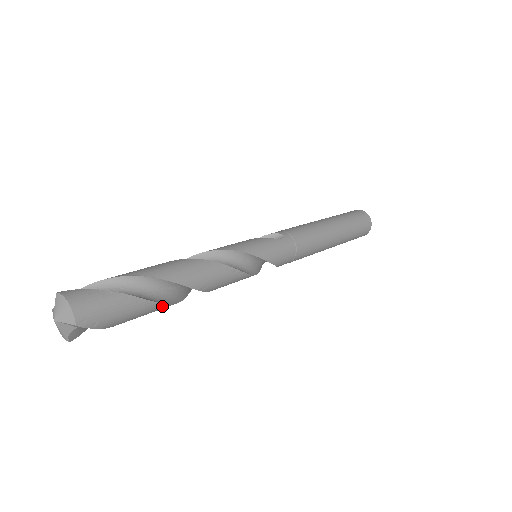
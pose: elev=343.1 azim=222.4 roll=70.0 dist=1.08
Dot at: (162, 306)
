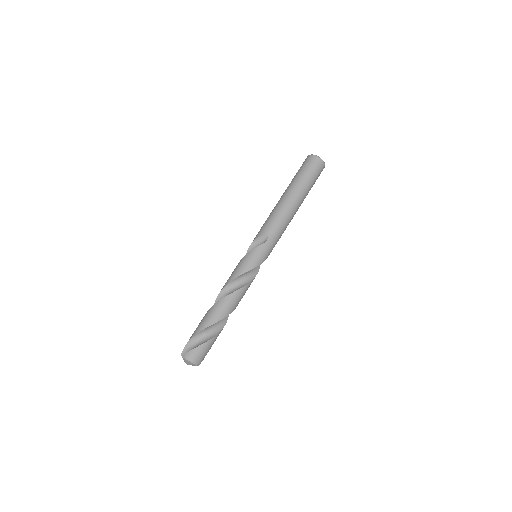
Dot at: occluded
